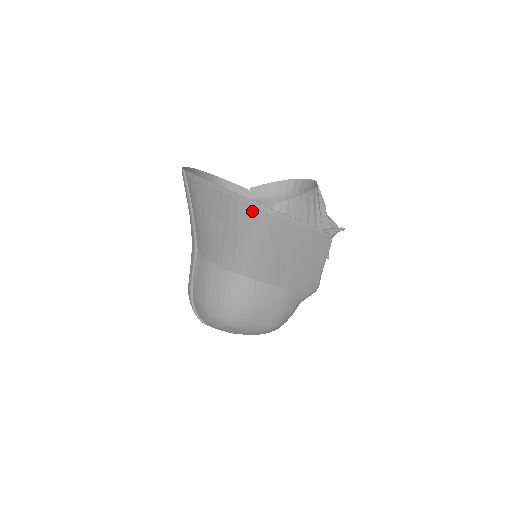
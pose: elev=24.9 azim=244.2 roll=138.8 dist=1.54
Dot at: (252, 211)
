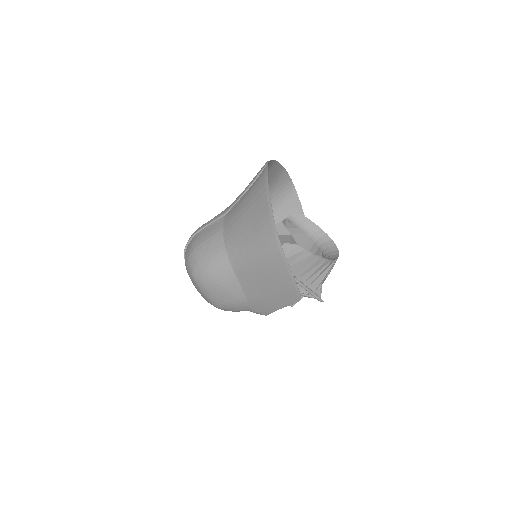
Dot at: (270, 235)
